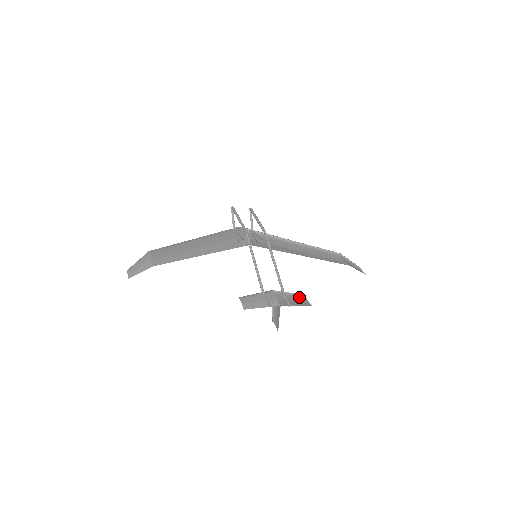
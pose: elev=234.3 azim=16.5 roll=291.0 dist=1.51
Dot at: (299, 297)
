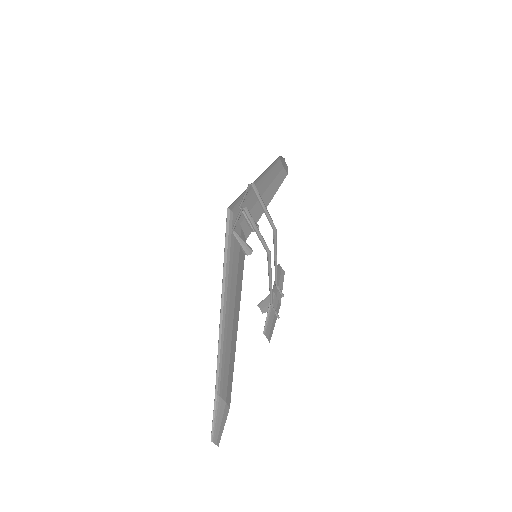
Dot at: (278, 271)
